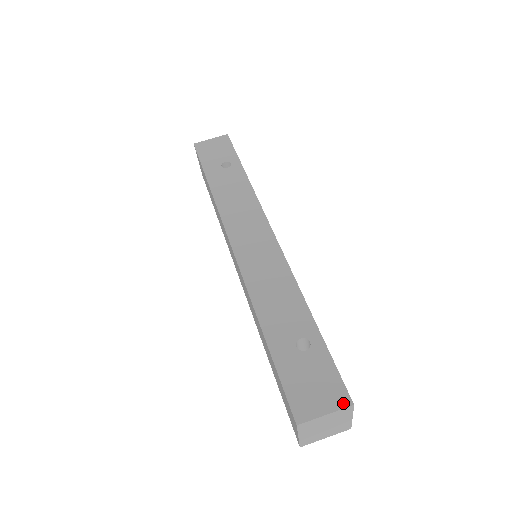
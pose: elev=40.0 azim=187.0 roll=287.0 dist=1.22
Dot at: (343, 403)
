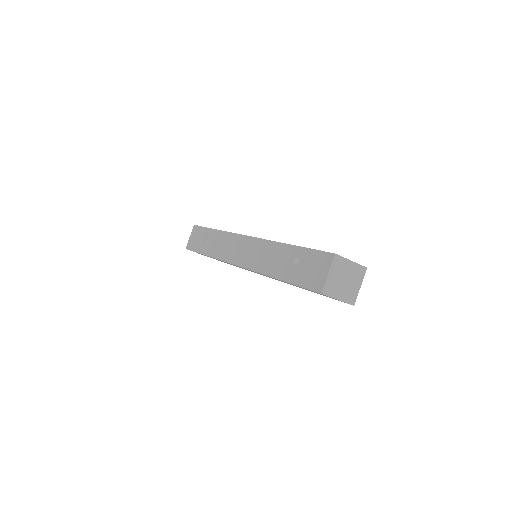
Dot at: (330, 259)
